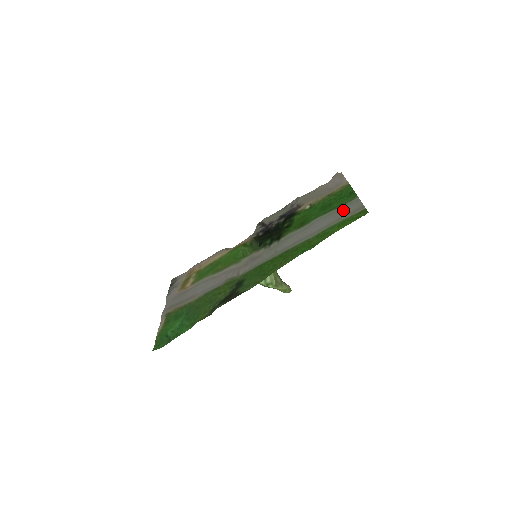
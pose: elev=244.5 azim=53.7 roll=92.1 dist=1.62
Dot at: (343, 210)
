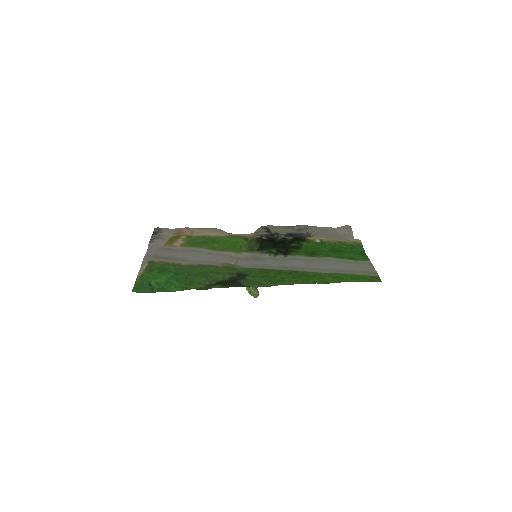
Dot at: (356, 265)
